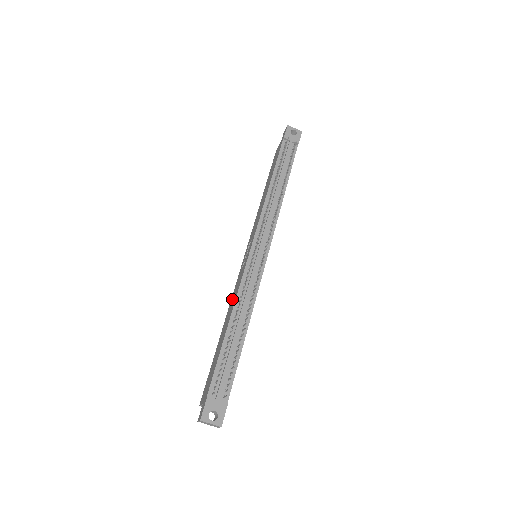
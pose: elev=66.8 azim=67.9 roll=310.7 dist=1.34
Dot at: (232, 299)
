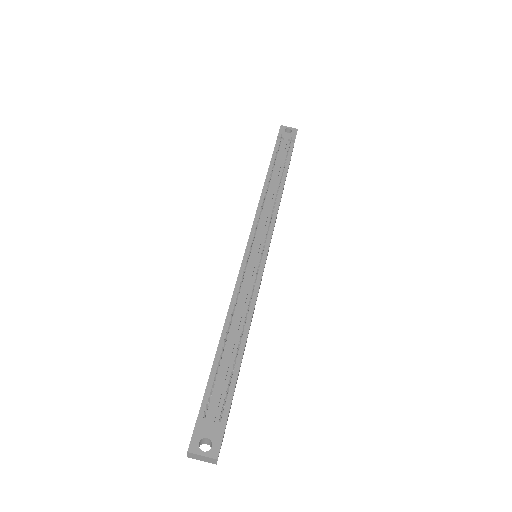
Dot at: occluded
